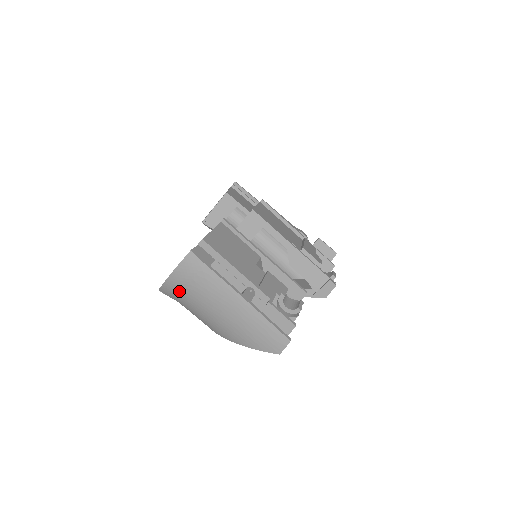
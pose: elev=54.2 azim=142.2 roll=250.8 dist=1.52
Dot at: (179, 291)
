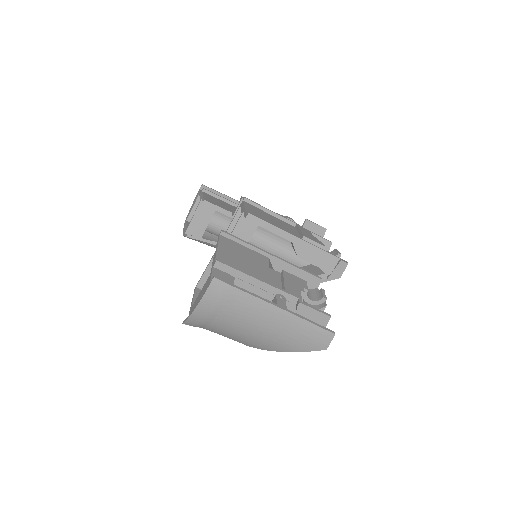
Dot at: (208, 319)
